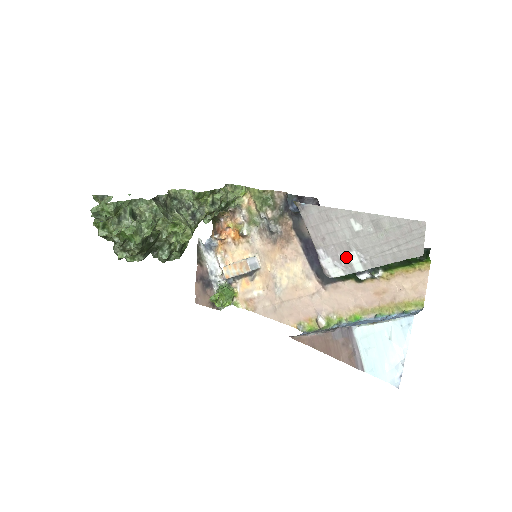
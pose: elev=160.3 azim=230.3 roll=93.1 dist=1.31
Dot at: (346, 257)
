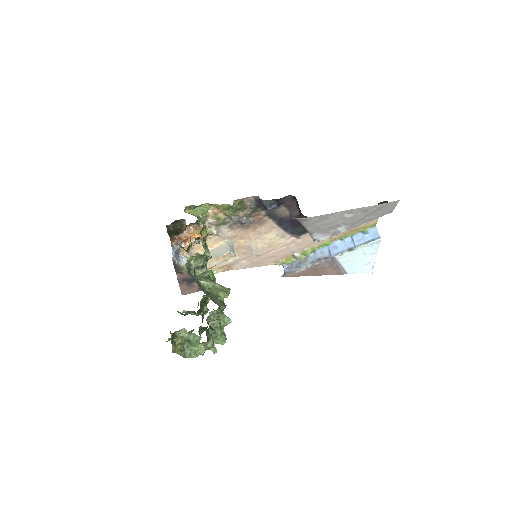
Dot at: (335, 230)
